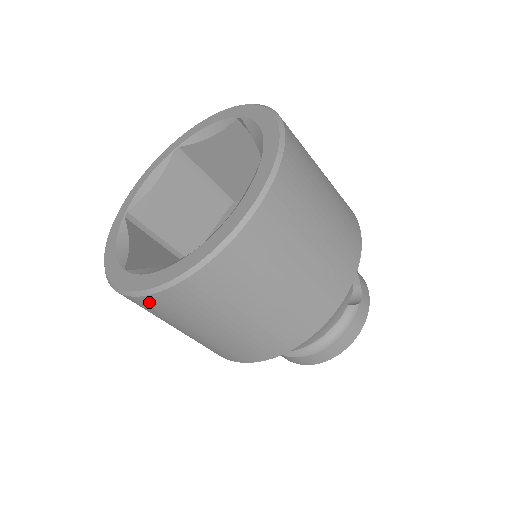
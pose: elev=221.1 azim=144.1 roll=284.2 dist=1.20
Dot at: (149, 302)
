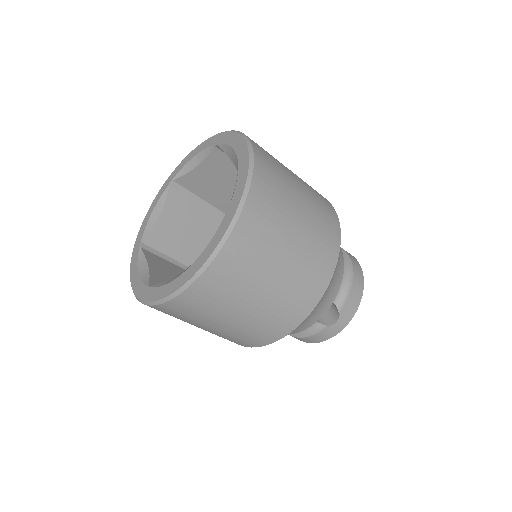
Dot at: occluded
